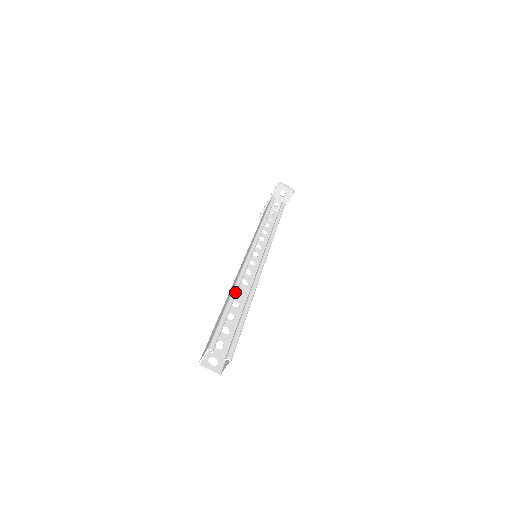
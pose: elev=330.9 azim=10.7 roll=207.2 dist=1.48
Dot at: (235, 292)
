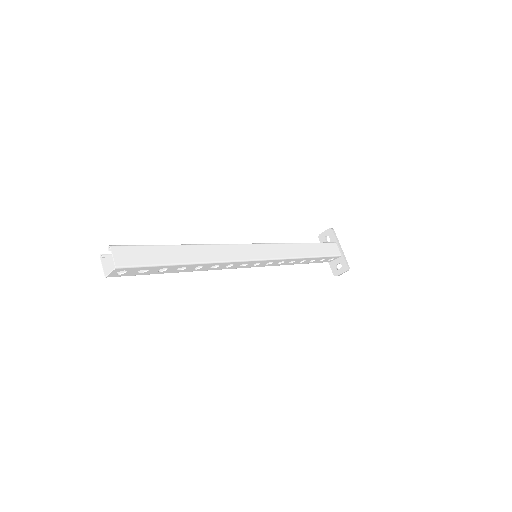
Dot at: occluded
